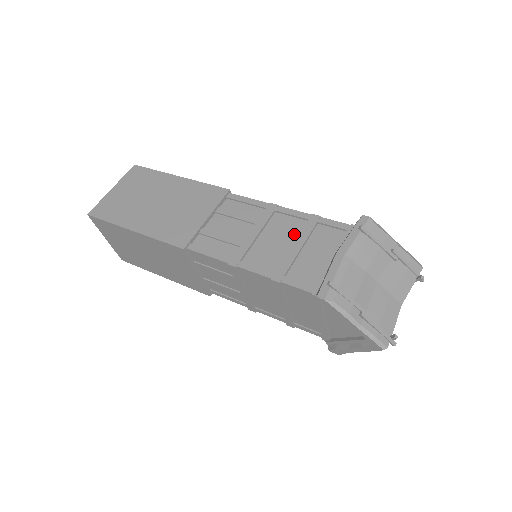
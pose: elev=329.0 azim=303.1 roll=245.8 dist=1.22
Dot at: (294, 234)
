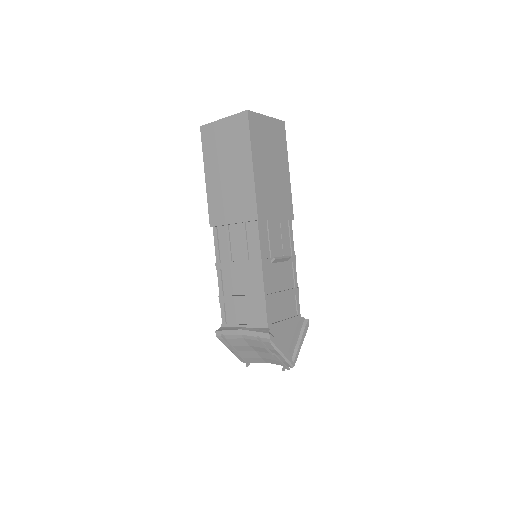
Dot at: (249, 291)
